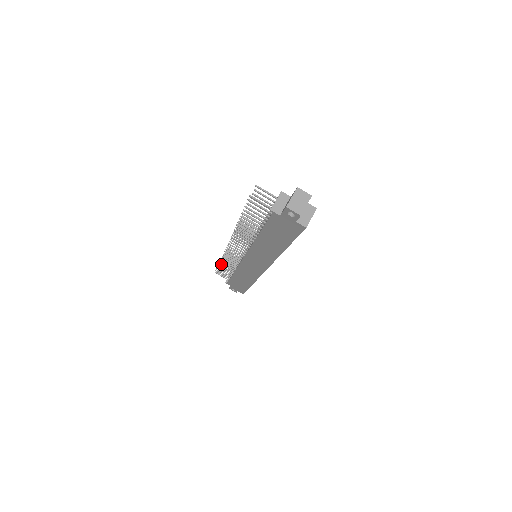
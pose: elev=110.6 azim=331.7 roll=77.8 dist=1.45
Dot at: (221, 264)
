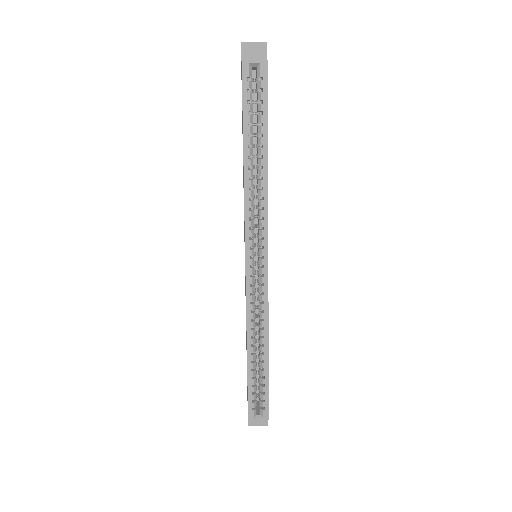
Dot at: occluded
